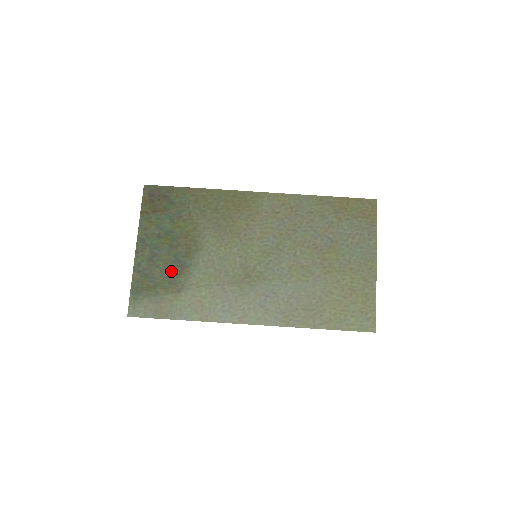
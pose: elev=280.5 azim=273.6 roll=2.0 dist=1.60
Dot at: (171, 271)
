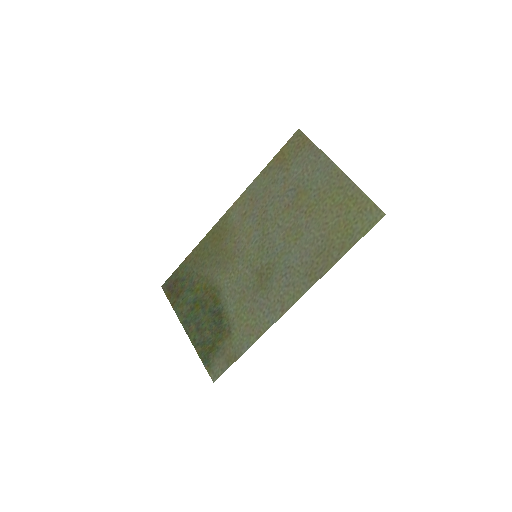
Dot at: (215, 324)
